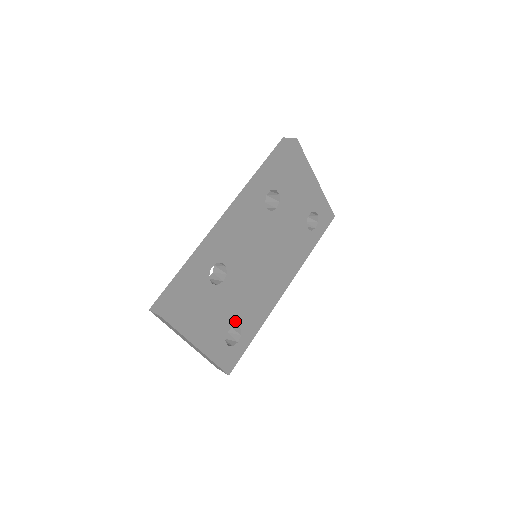
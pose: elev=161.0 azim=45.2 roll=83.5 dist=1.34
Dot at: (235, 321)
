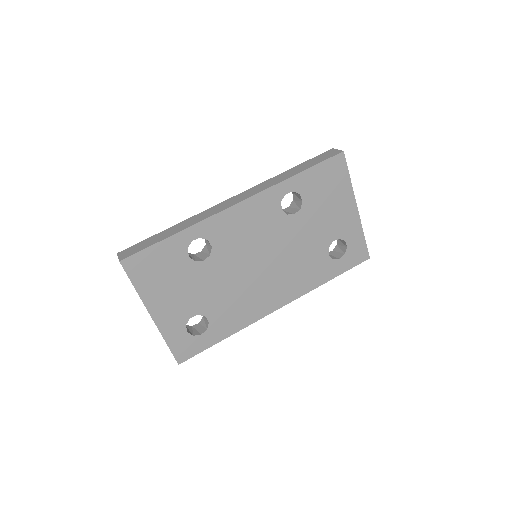
Dot at: (205, 310)
